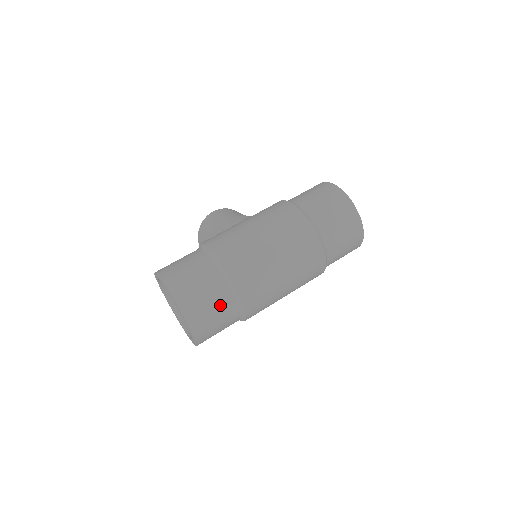
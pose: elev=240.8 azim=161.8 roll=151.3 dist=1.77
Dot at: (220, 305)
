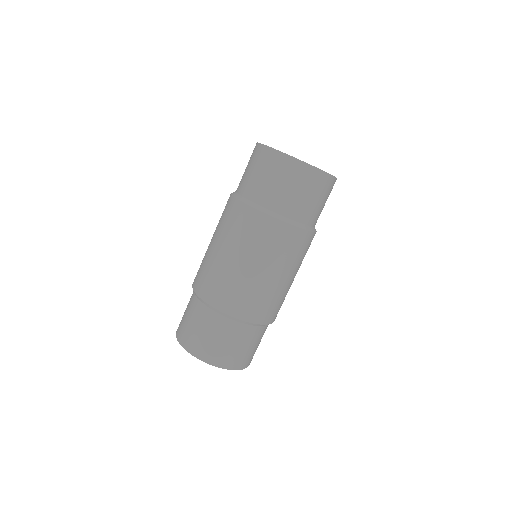
Dot at: (212, 327)
